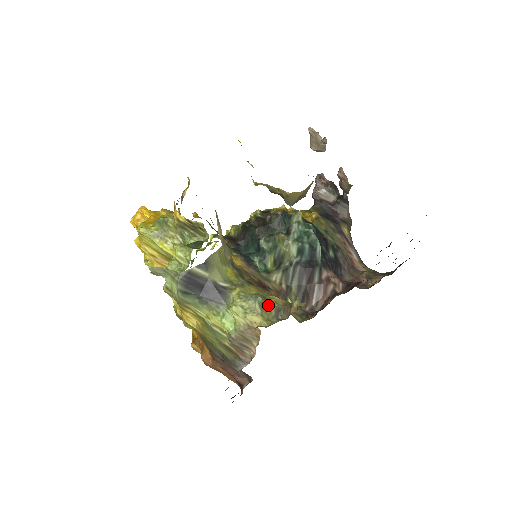
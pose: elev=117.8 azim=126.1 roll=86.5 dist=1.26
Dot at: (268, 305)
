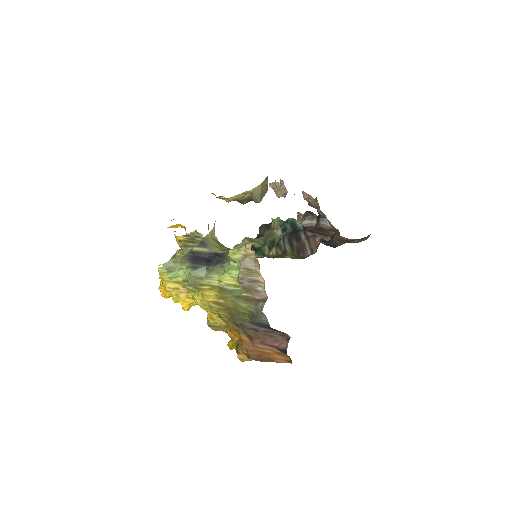
Dot at: (255, 239)
